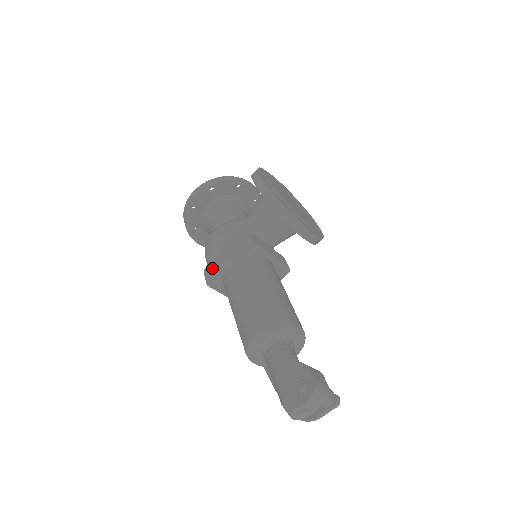
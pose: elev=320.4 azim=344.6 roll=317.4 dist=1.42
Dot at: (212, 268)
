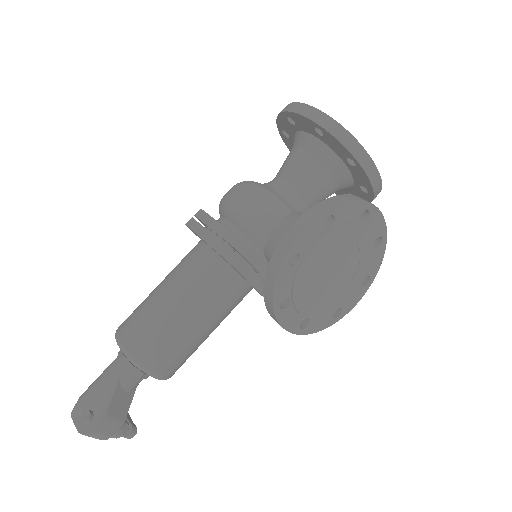
Dot at: (201, 220)
